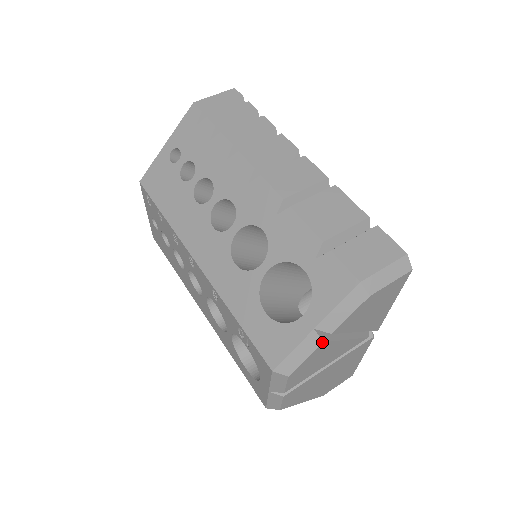
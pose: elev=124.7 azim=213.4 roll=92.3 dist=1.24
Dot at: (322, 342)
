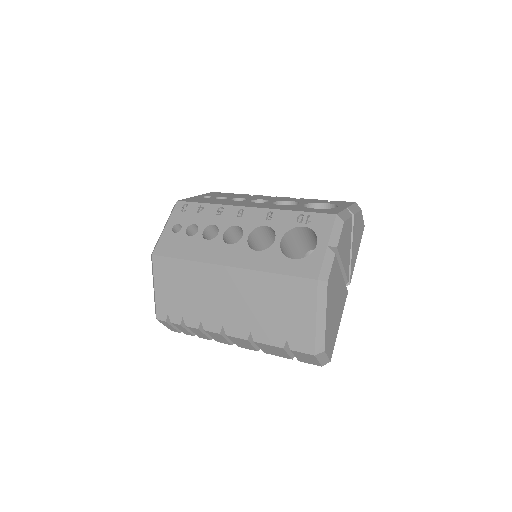
Dot at: occluded
